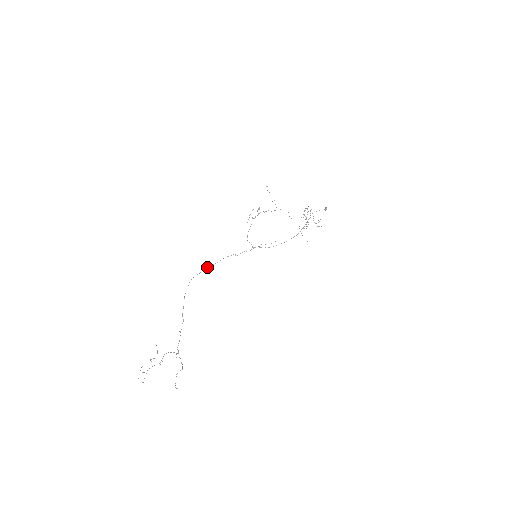
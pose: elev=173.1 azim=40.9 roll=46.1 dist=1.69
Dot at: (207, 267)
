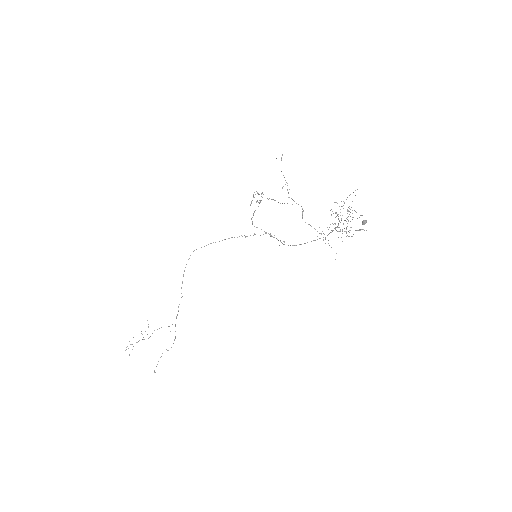
Dot at: occluded
